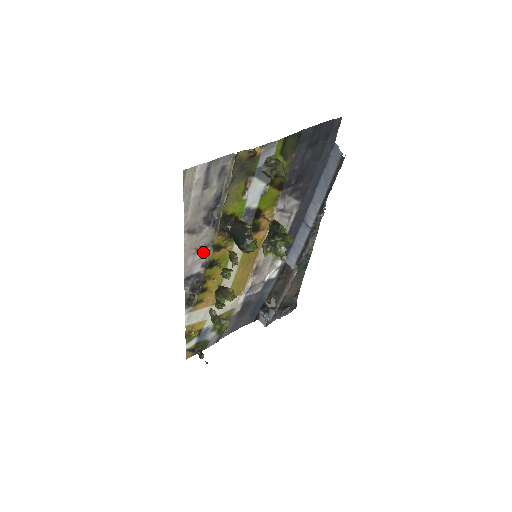
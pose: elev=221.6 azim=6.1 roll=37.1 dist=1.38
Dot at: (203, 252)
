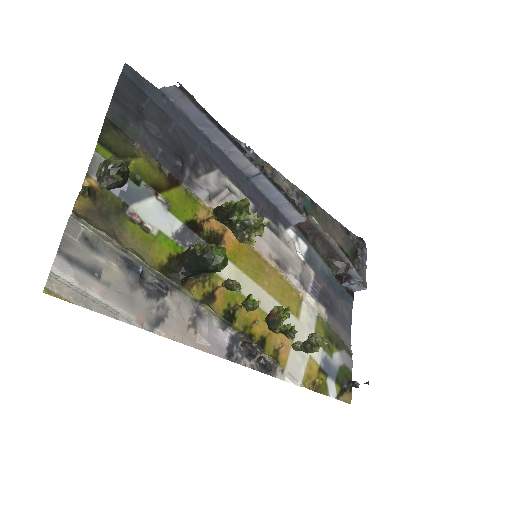
Dot at: (203, 319)
